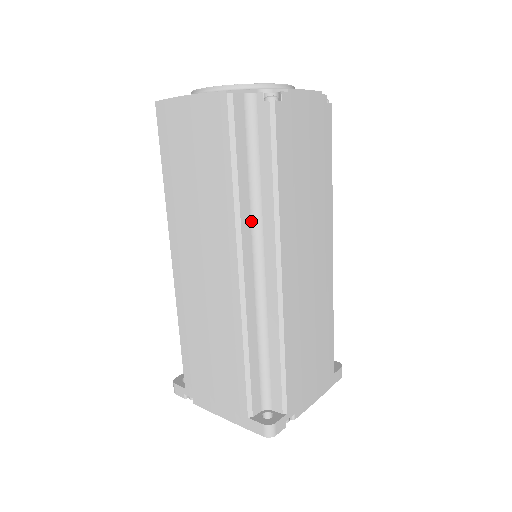
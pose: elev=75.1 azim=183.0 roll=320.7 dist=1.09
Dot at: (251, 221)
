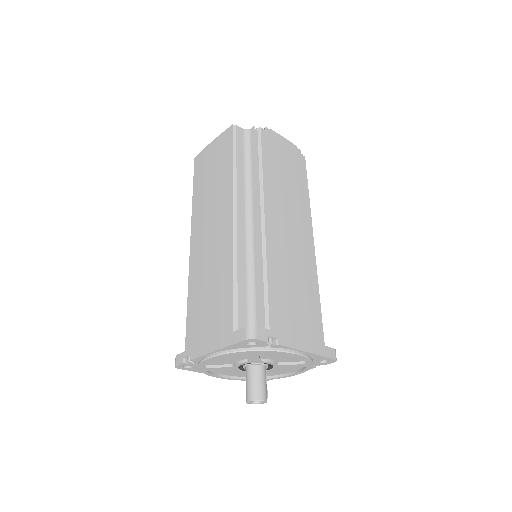
Dot at: (245, 190)
